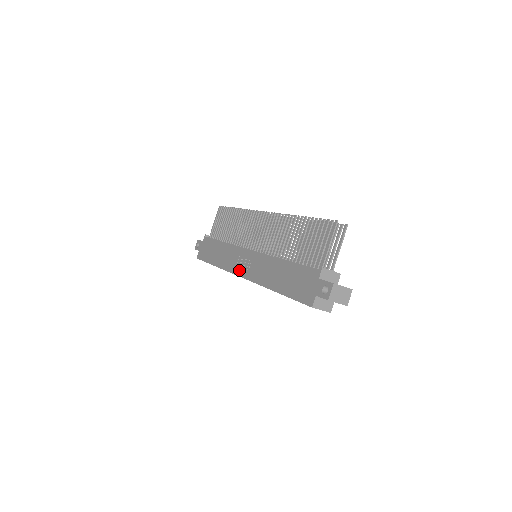
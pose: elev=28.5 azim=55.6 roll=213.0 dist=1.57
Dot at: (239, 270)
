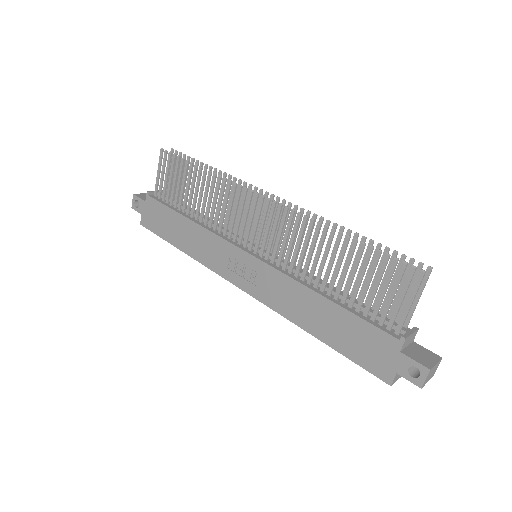
Dot at: (235, 278)
